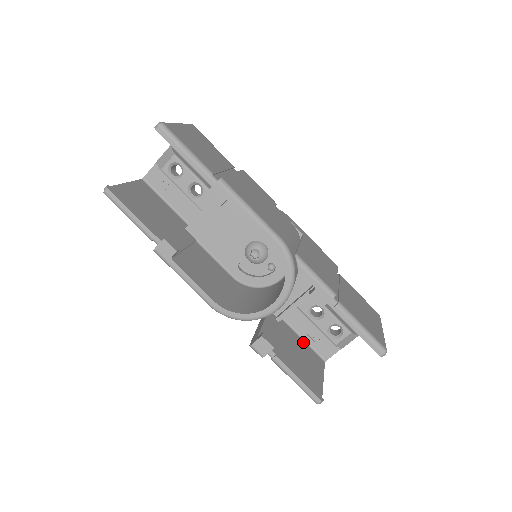
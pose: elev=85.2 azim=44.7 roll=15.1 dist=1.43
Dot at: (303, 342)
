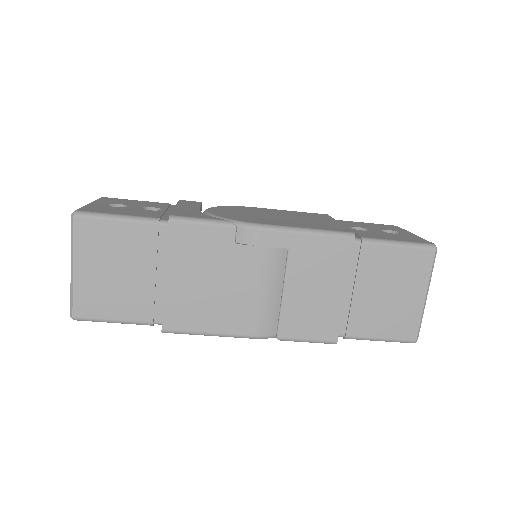
Dot at: occluded
